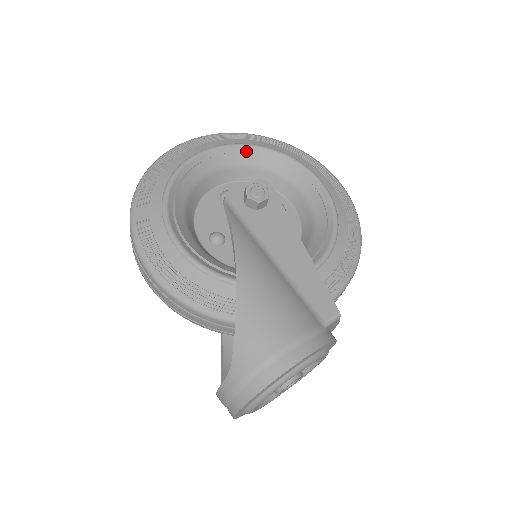
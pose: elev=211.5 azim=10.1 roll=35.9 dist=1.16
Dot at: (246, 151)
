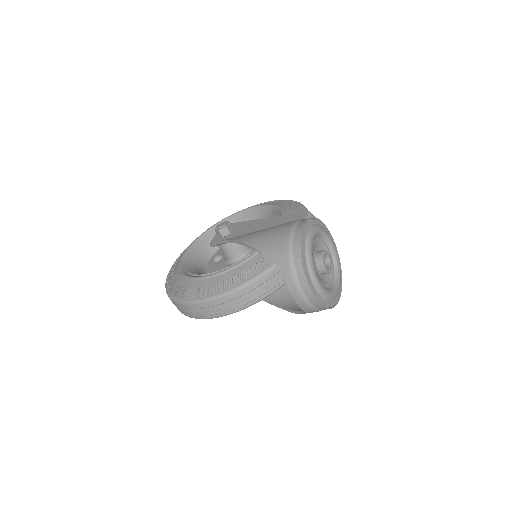
Dot at: (206, 235)
